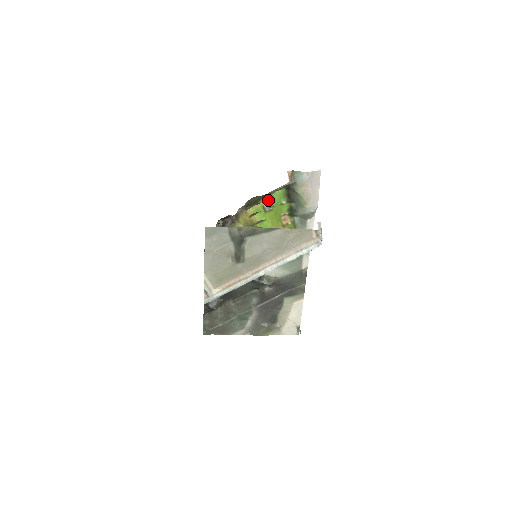
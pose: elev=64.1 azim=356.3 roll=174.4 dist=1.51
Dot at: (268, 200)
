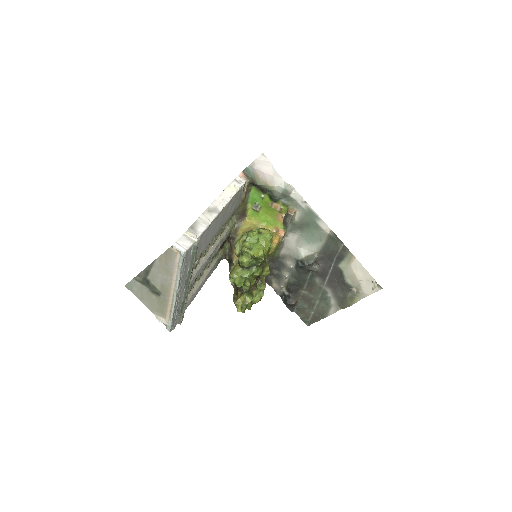
Dot at: (252, 202)
